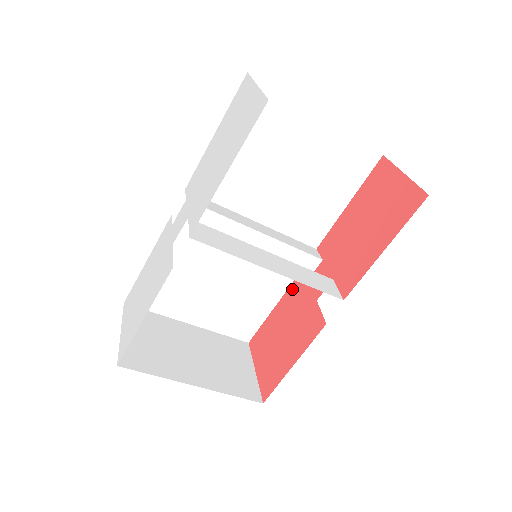
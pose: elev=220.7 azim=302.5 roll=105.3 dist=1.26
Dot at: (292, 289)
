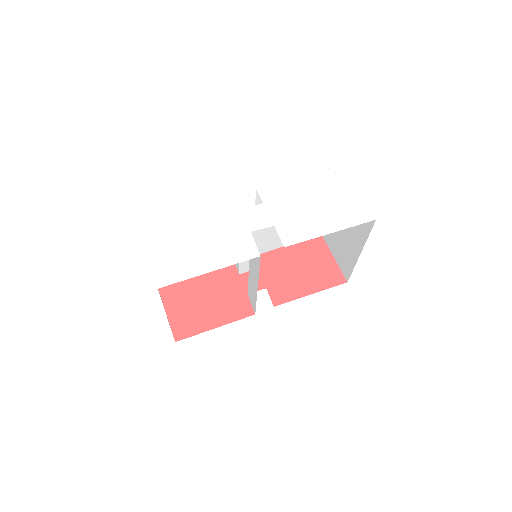
Dot at: (221, 271)
